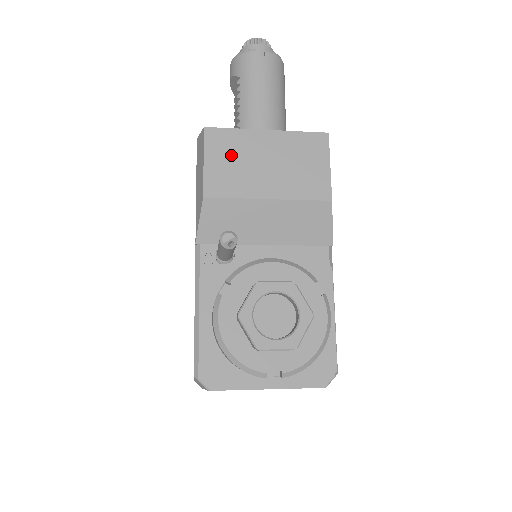
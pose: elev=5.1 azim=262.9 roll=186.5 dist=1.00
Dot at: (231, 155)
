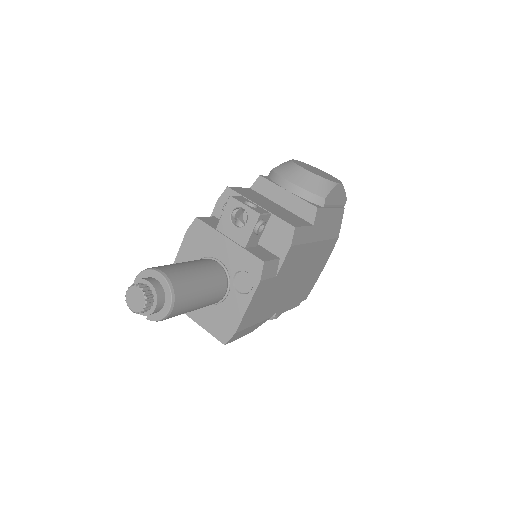
Dot at: occluded
